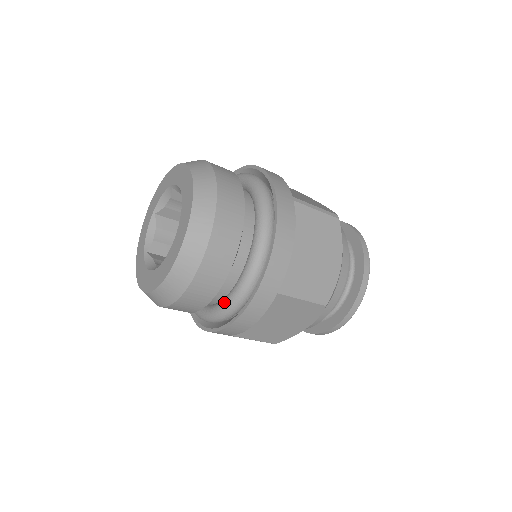
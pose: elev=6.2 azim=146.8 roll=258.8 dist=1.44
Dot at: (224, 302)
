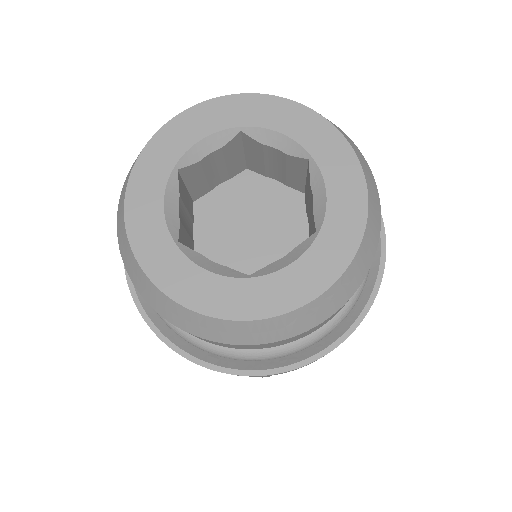
Dot at: occluded
